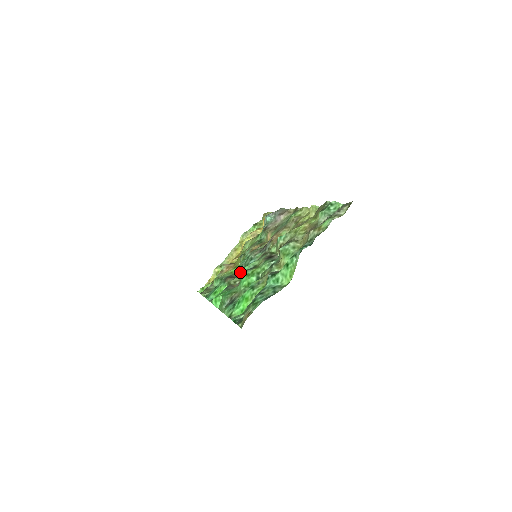
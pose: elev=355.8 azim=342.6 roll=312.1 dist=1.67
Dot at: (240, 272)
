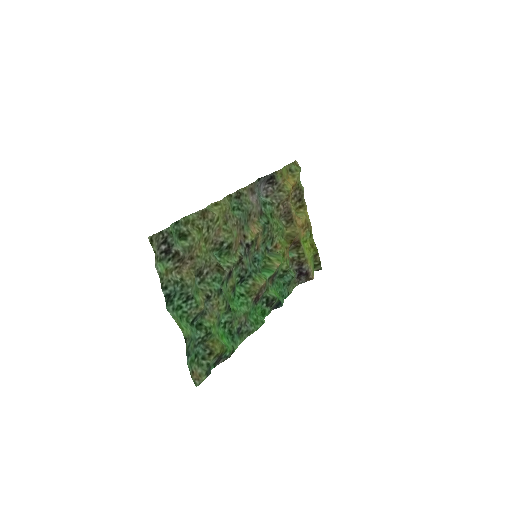
Dot at: (262, 276)
